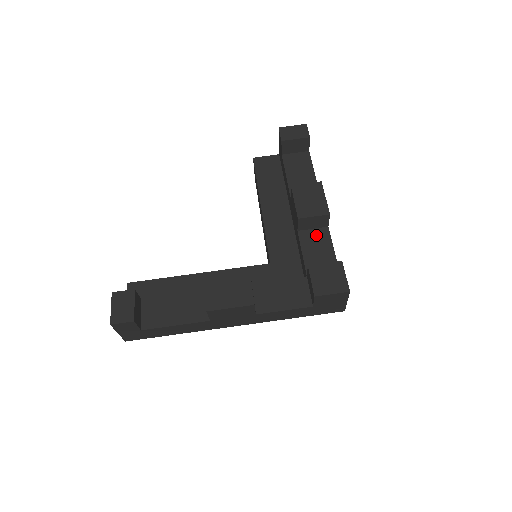
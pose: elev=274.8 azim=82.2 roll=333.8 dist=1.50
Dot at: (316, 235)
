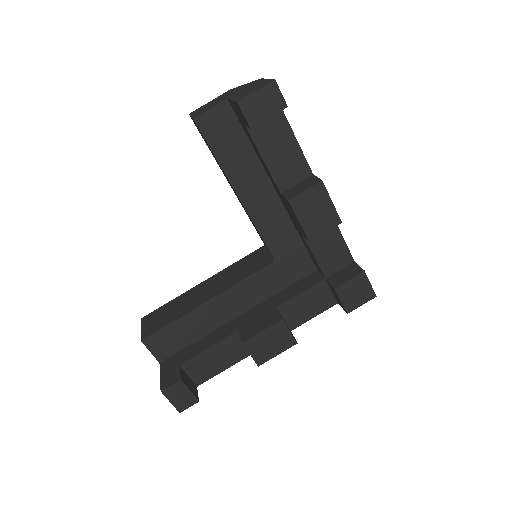
Dot at: occluded
